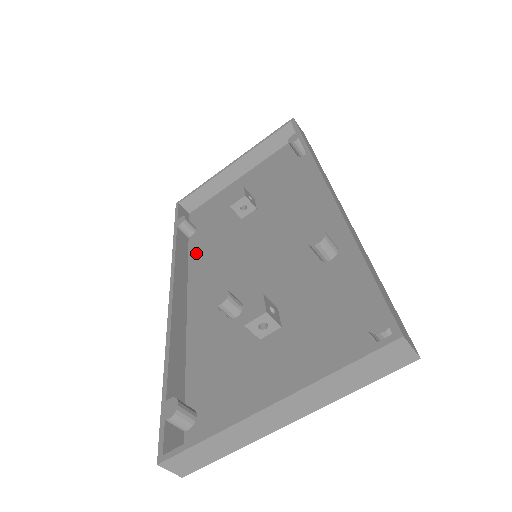
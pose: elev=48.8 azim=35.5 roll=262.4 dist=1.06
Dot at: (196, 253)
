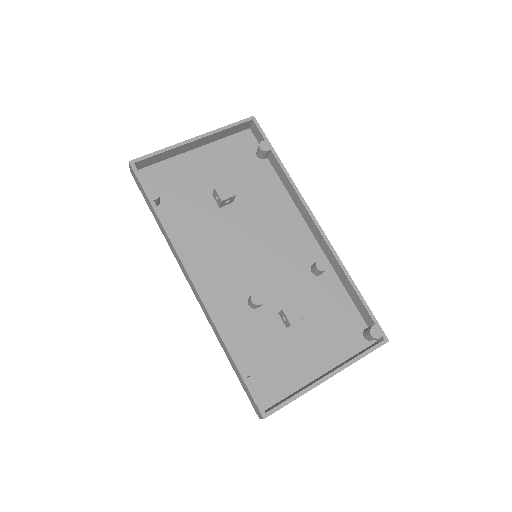
Dot at: (177, 232)
